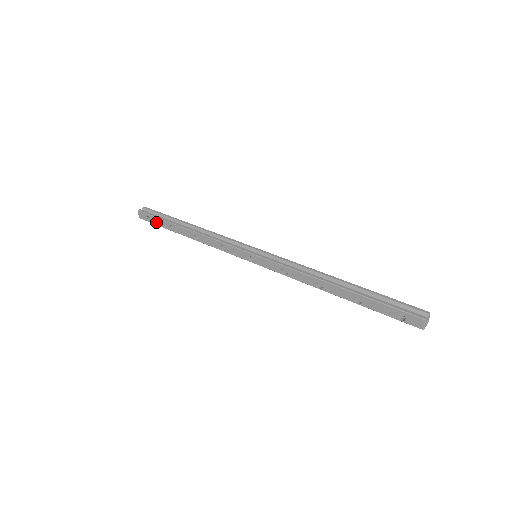
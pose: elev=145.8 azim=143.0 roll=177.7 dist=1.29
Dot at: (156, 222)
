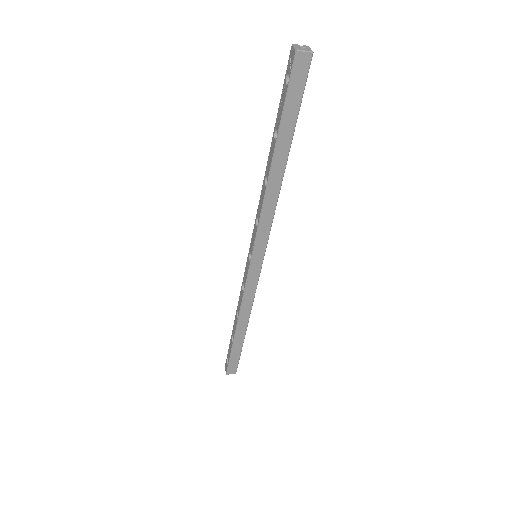
Dot at: (229, 355)
